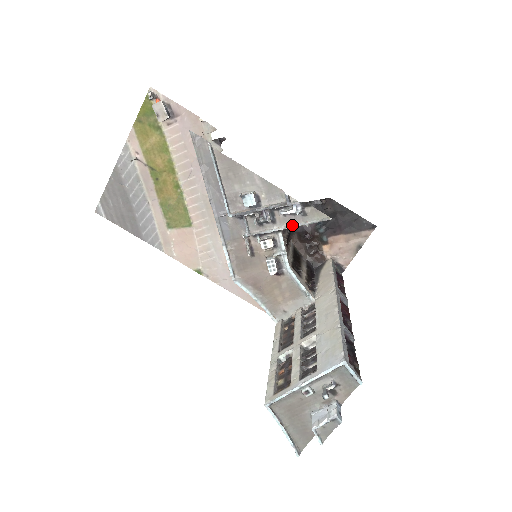
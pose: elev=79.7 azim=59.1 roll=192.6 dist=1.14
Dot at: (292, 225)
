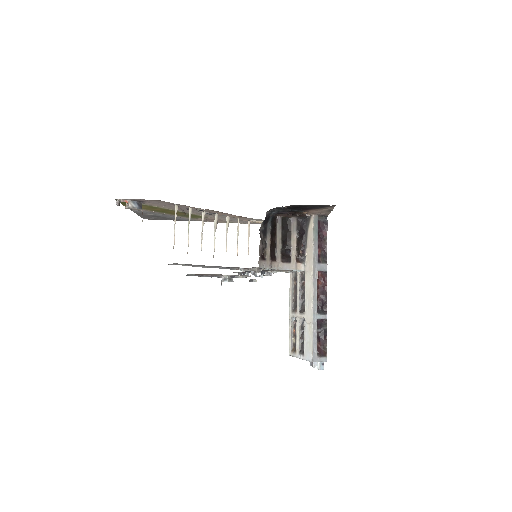
Dot at: occluded
